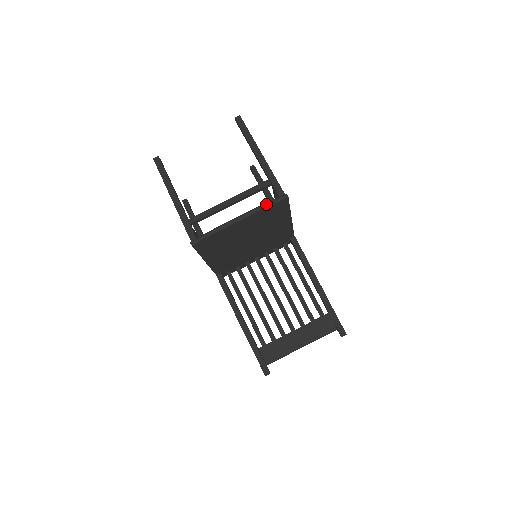
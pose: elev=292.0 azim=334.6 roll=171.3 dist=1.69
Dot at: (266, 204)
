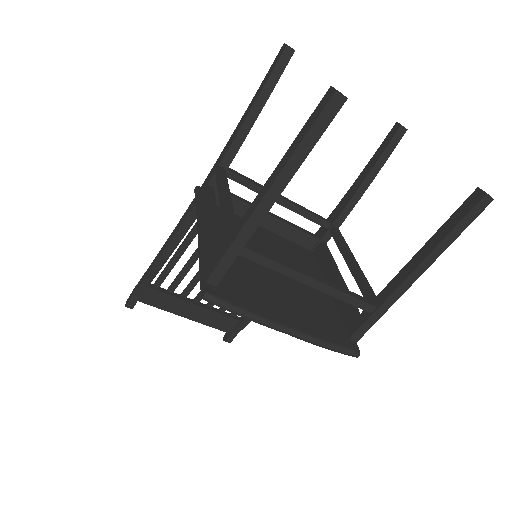
Dot at: (331, 348)
